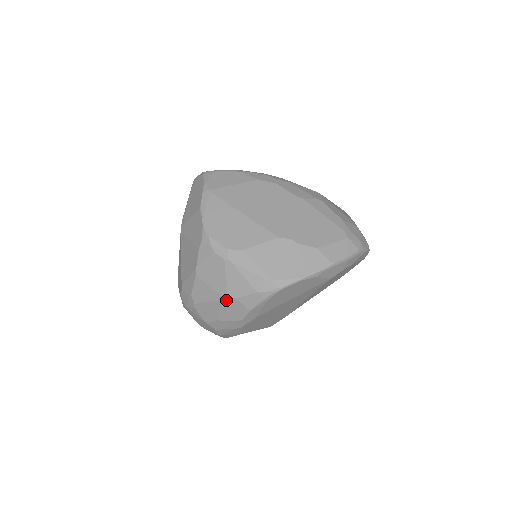
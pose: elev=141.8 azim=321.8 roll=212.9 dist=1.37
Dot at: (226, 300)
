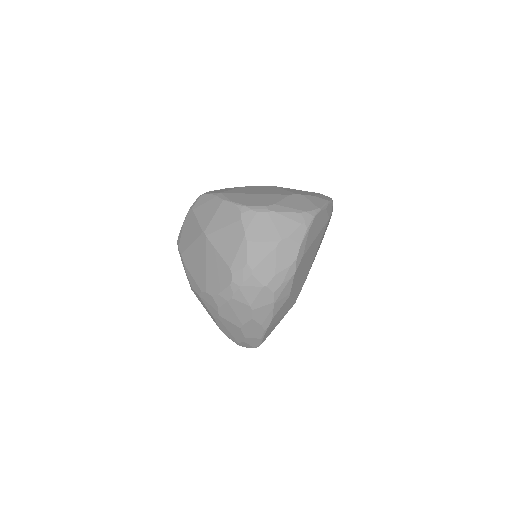
Dot at: (281, 244)
